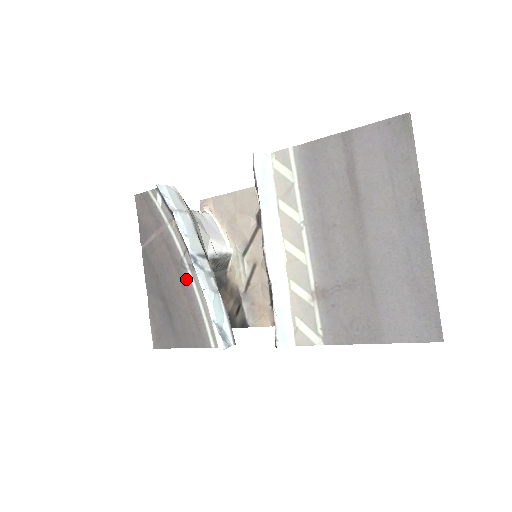
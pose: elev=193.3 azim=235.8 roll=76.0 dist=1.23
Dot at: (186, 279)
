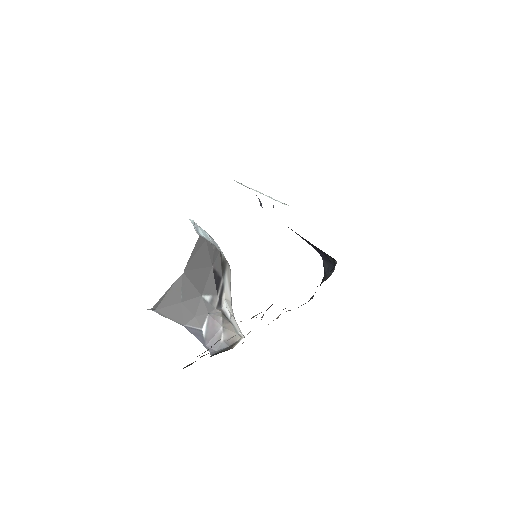
Dot at: occluded
